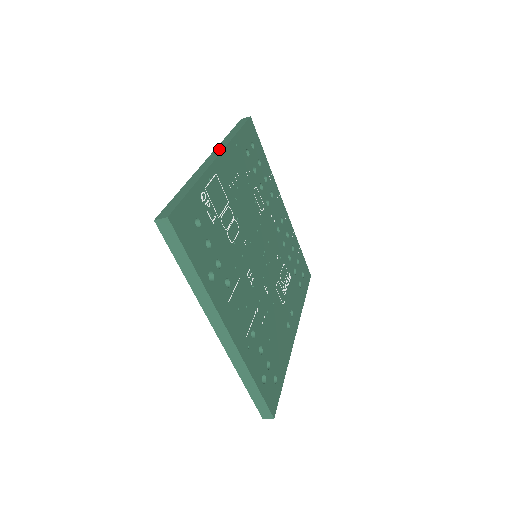
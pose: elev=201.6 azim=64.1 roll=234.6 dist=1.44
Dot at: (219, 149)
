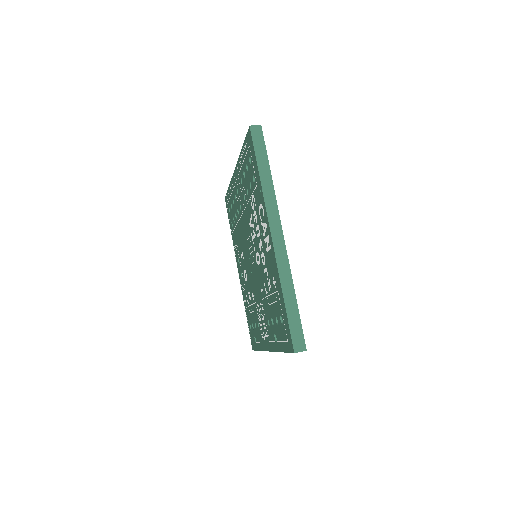
Dot at: (274, 215)
